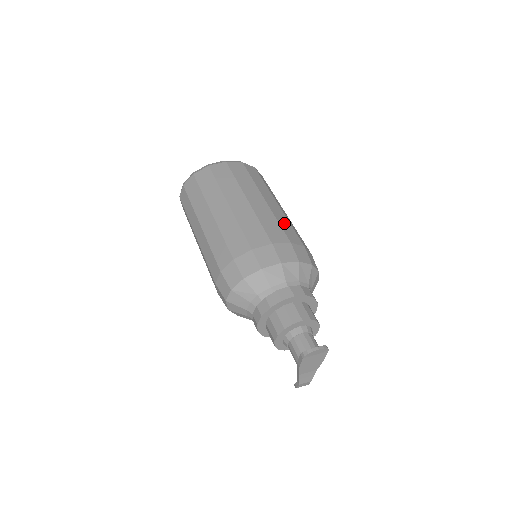
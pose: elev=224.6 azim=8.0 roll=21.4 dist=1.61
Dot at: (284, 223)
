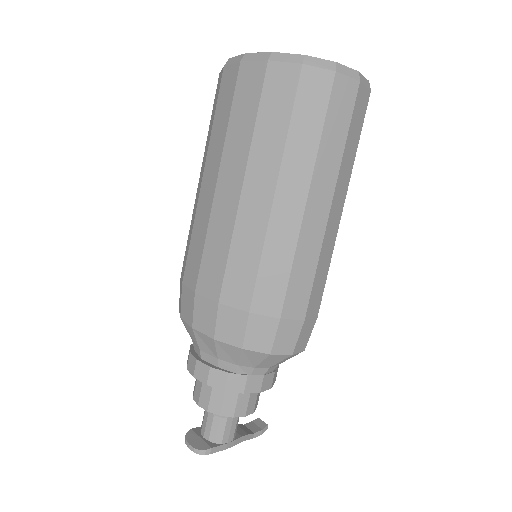
Dot at: (243, 253)
